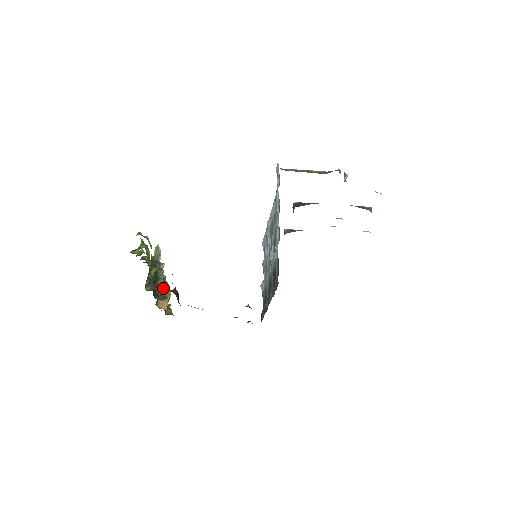
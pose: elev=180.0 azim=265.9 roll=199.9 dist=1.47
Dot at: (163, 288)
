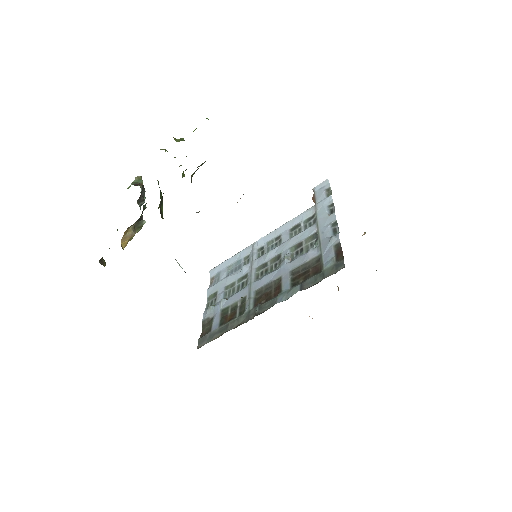
Dot at: (142, 218)
